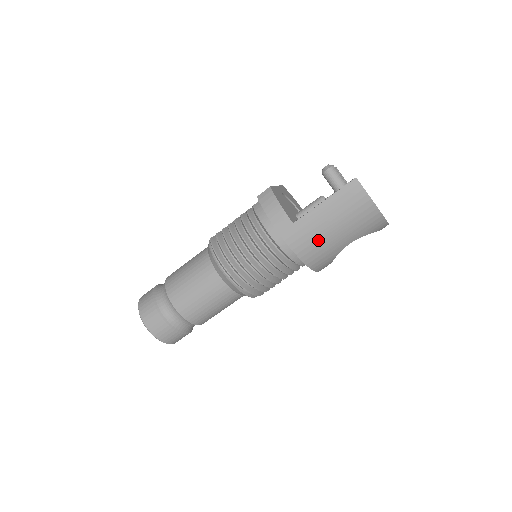
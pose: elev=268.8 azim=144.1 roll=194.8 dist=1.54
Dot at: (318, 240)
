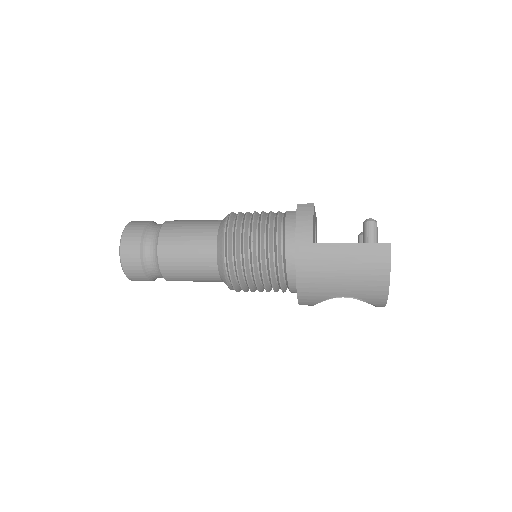
Dot at: (323, 272)
